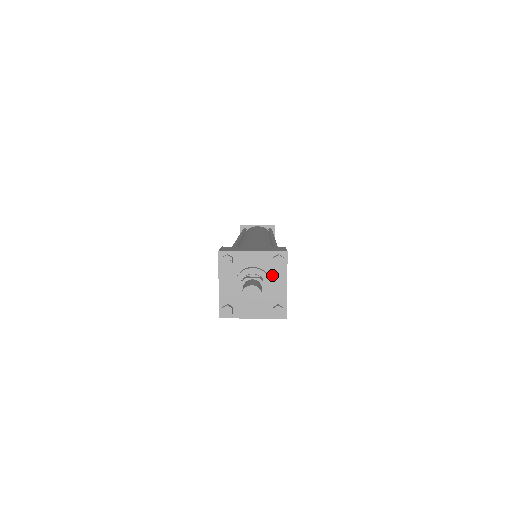
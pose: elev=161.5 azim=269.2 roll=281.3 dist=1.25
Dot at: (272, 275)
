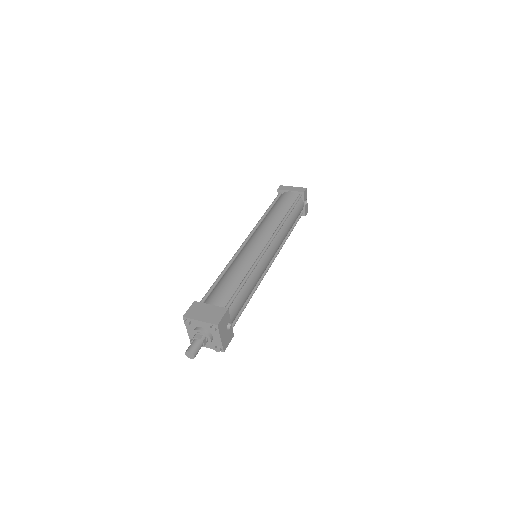
Dot at: (212, 333)
